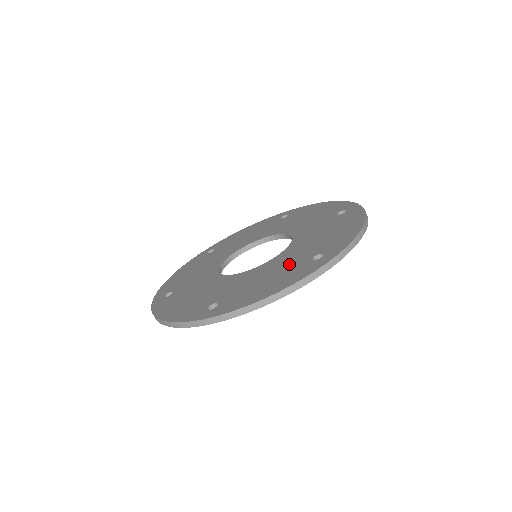
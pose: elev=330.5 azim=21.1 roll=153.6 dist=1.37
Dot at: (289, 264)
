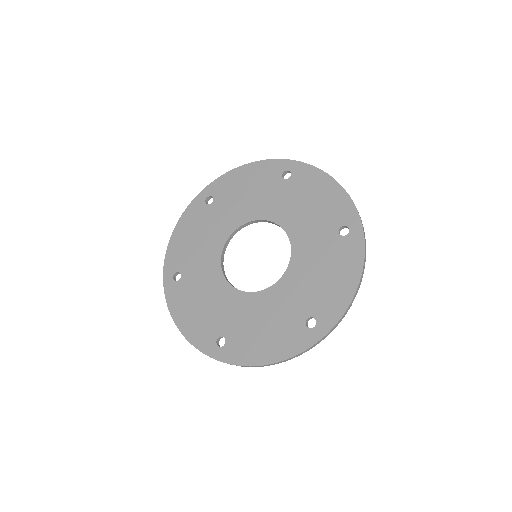
Dot at: (285, 315)
